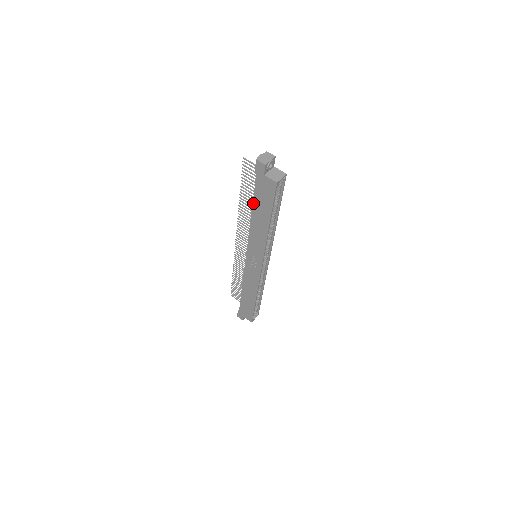
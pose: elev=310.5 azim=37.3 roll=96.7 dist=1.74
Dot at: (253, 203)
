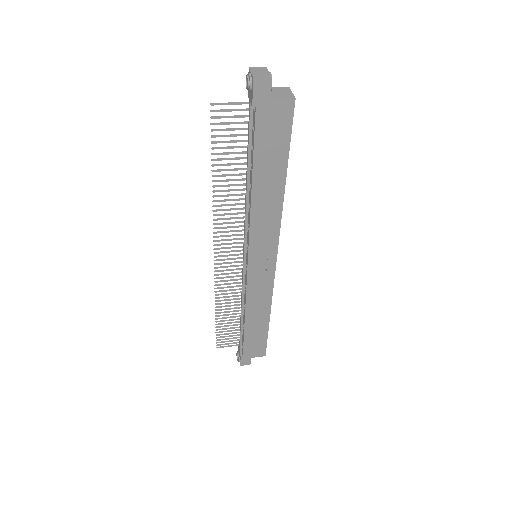
Dot at: (253, 165)
